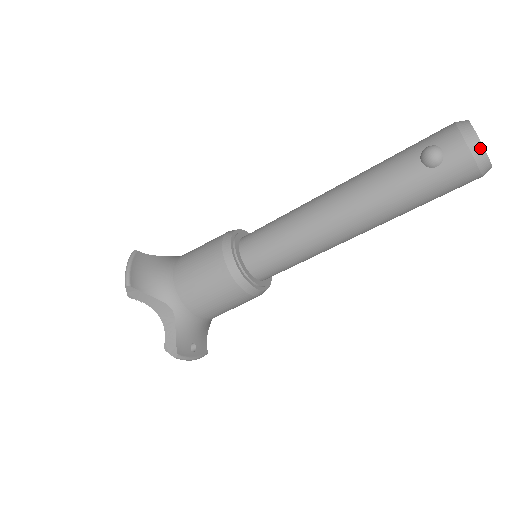
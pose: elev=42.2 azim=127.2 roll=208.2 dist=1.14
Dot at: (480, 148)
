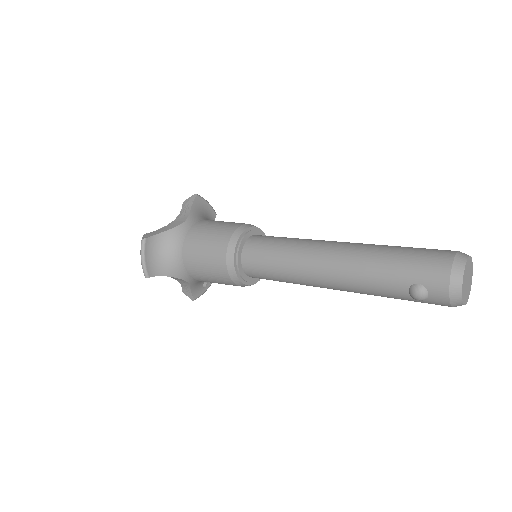
Dot at: (460, 304)
